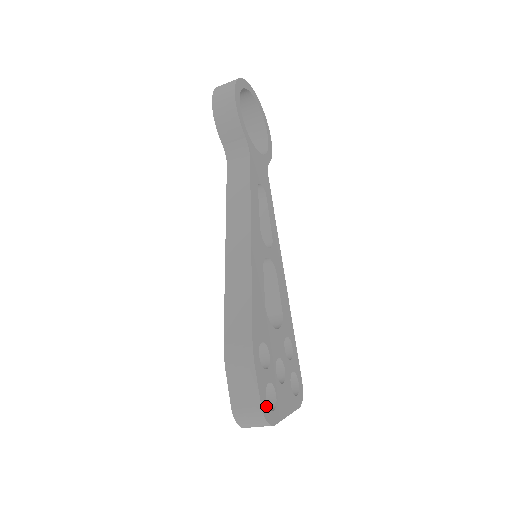
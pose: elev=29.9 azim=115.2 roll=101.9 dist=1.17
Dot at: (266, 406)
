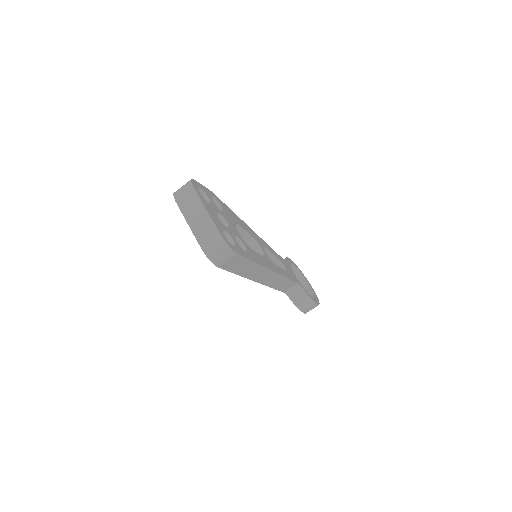
Dot at: (197, 185)
